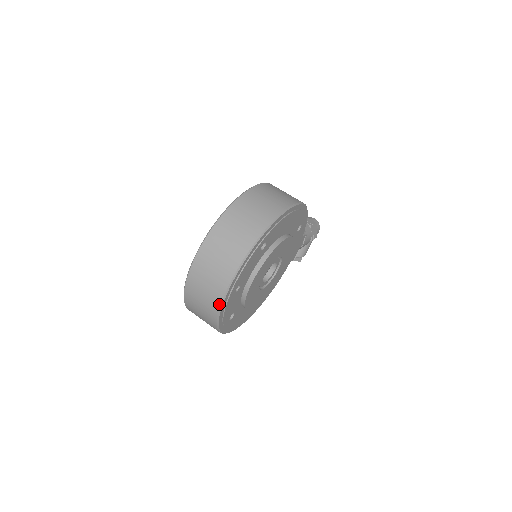
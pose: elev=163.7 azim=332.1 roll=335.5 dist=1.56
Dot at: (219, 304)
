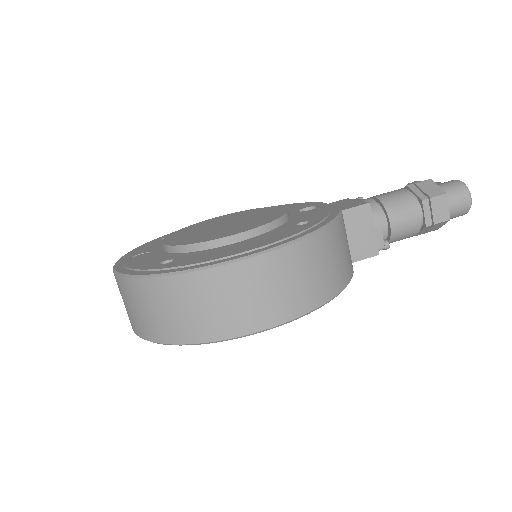
Dot at: occluded
